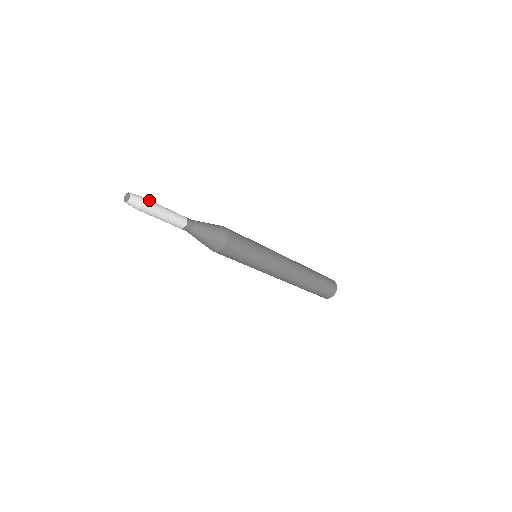
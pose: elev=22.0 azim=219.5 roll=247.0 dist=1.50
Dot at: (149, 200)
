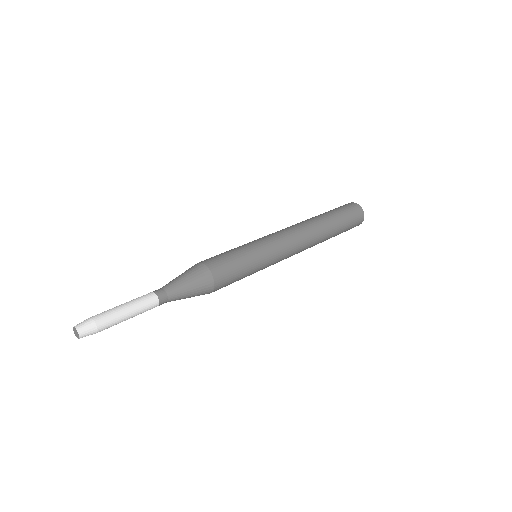
Dot at: (101, 315)
